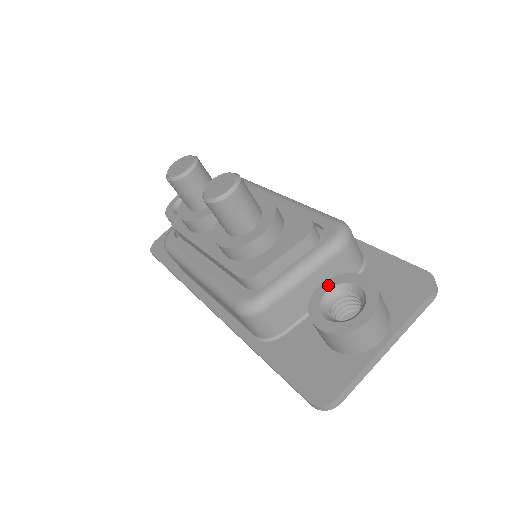
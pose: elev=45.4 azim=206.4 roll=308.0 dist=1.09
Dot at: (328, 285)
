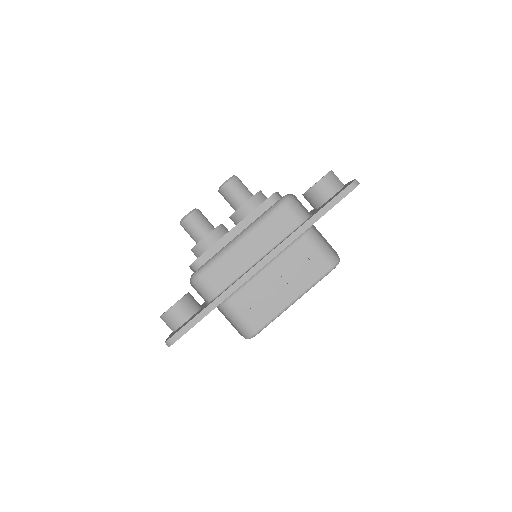
Dot at: occluded
